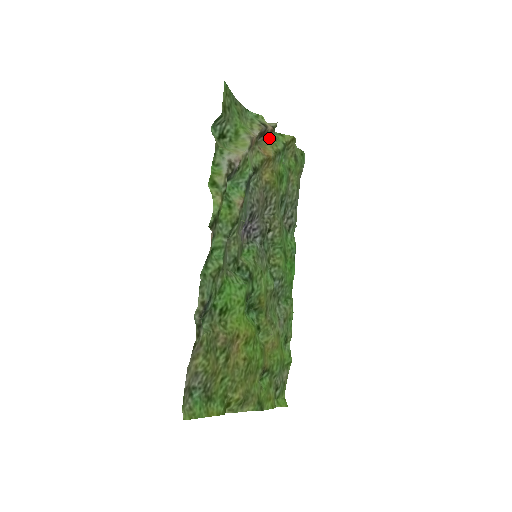
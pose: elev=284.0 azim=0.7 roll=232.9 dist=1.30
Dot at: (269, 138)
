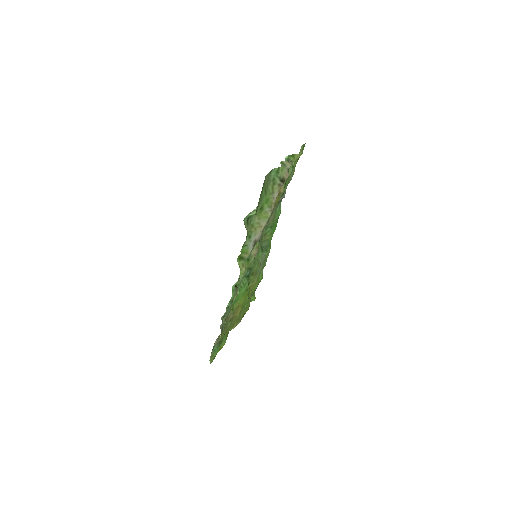
Dot at: occluded
